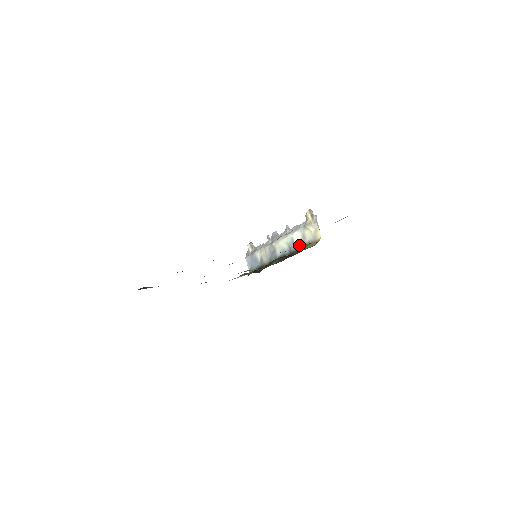
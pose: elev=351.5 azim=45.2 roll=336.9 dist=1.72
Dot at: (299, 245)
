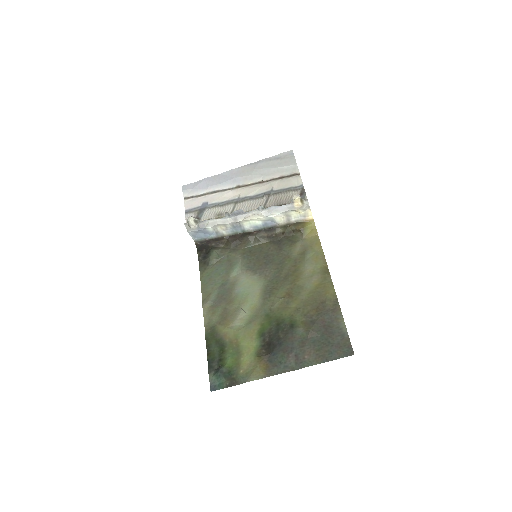
Dot at: (281, 222)
